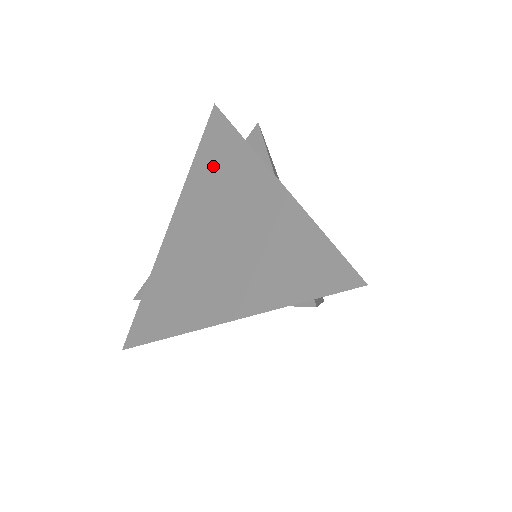
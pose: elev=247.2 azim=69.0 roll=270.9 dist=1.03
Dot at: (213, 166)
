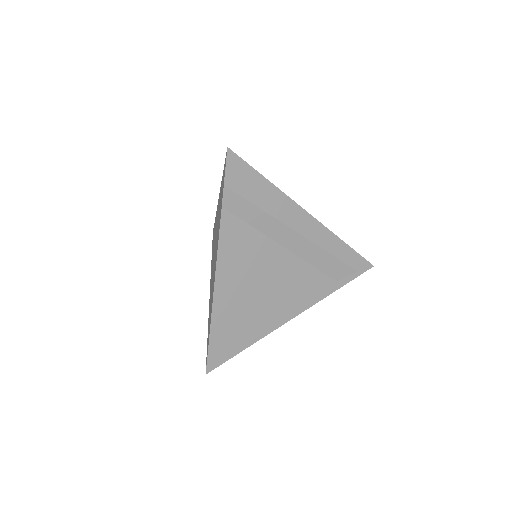
Dot at: (213, 243)
